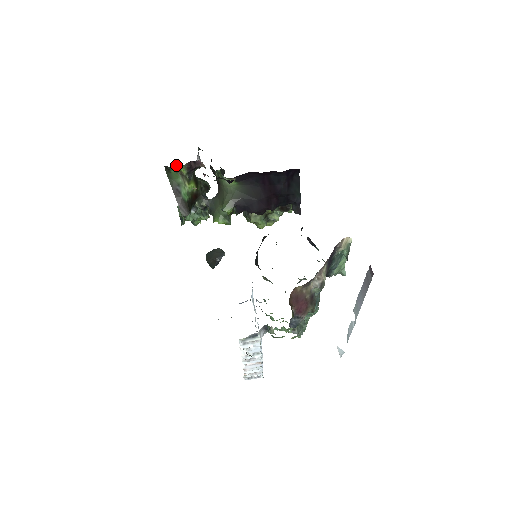
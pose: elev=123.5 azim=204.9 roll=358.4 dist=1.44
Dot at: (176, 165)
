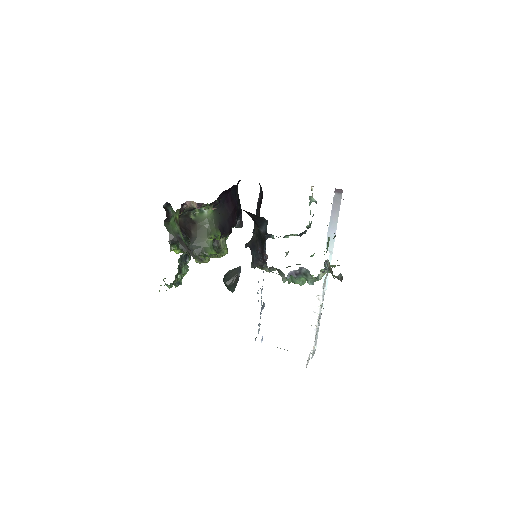
Dot at: (176, 210)
